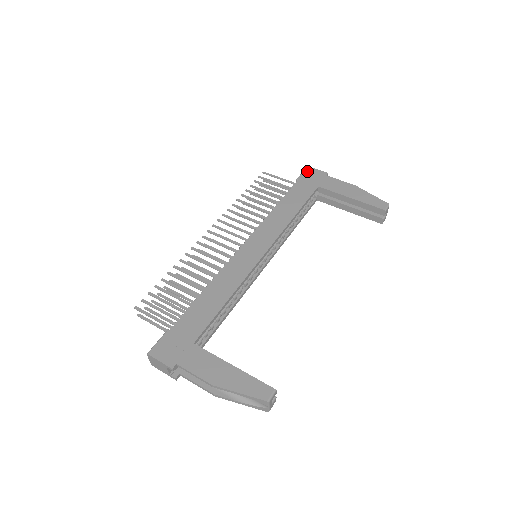
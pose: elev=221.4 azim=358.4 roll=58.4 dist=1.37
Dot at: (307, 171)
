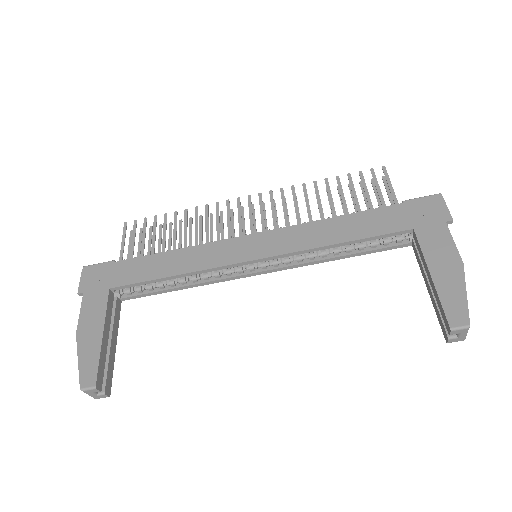
Dot at: (430, 199)
